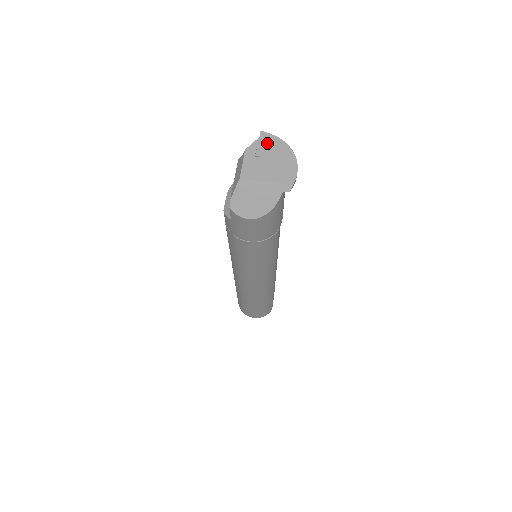
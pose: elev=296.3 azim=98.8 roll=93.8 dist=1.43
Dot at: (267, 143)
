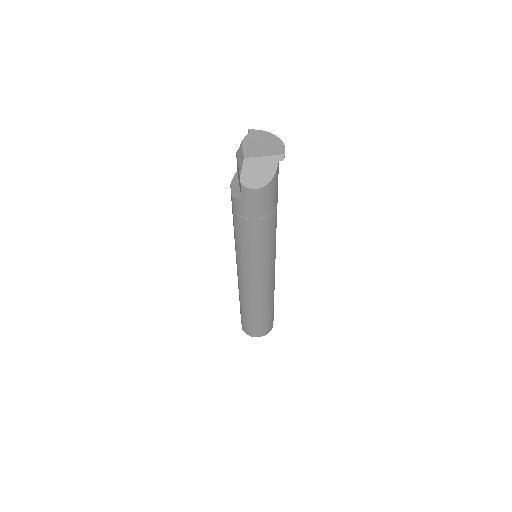
Dot at: (256, 135)
